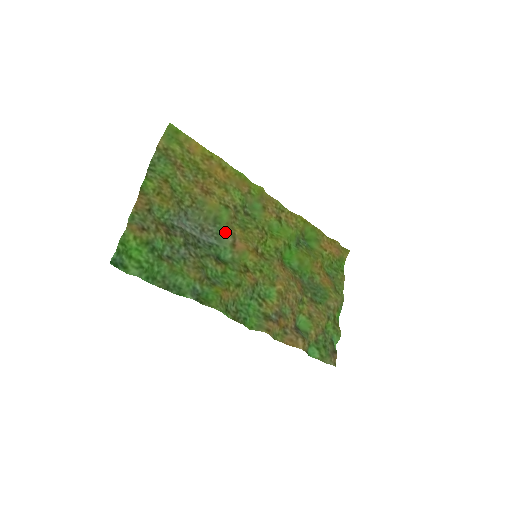
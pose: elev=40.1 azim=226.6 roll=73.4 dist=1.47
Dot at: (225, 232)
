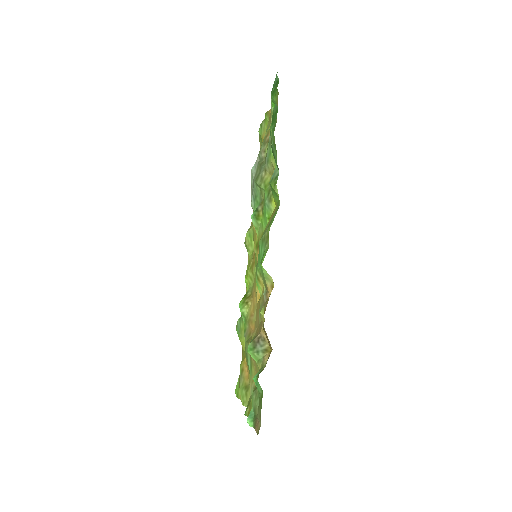
Dot at: occluded
